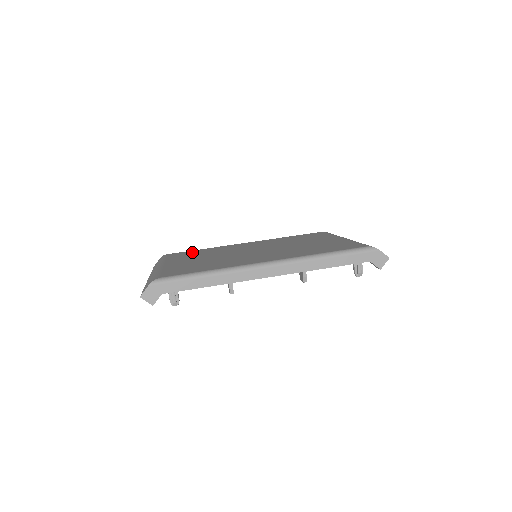
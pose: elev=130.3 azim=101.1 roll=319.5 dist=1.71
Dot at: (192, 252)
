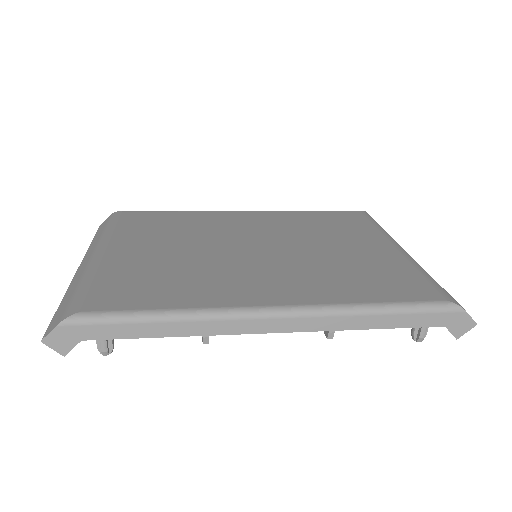
Dot at: (159, 218)
